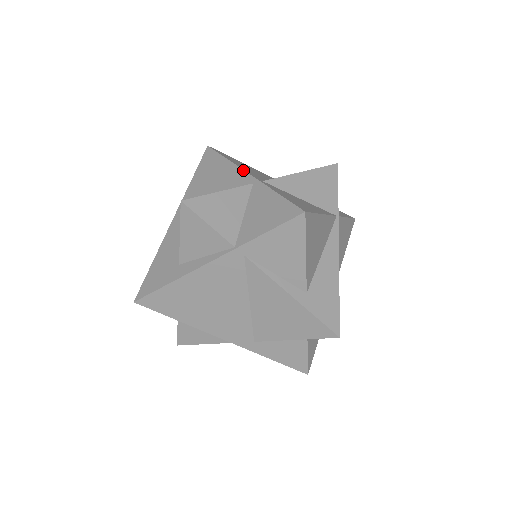
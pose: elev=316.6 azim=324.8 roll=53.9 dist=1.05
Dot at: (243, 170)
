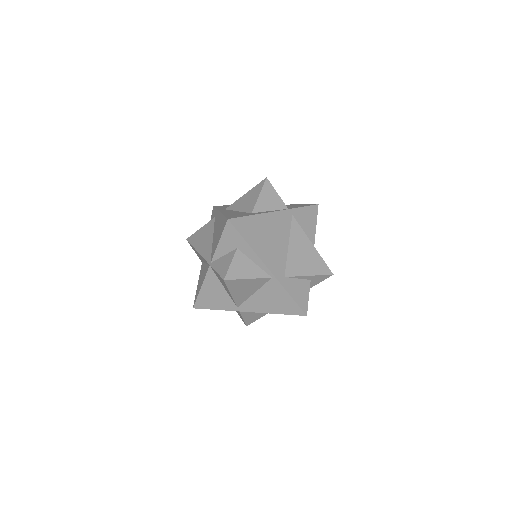
Dot at: occluded
